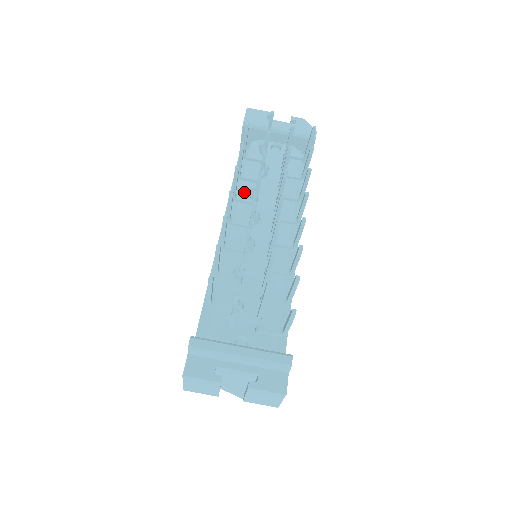
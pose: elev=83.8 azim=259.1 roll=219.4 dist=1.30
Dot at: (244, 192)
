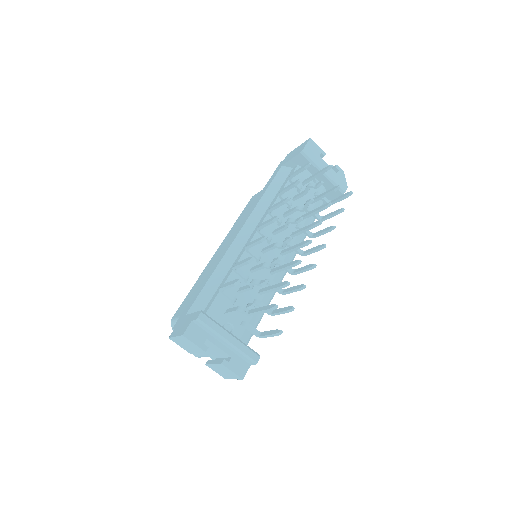
Dot at: occluded
